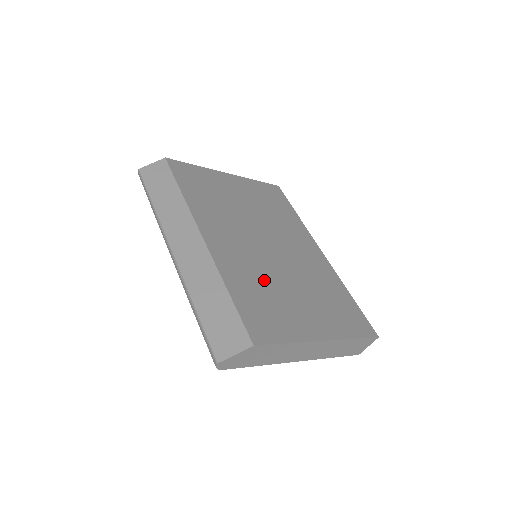
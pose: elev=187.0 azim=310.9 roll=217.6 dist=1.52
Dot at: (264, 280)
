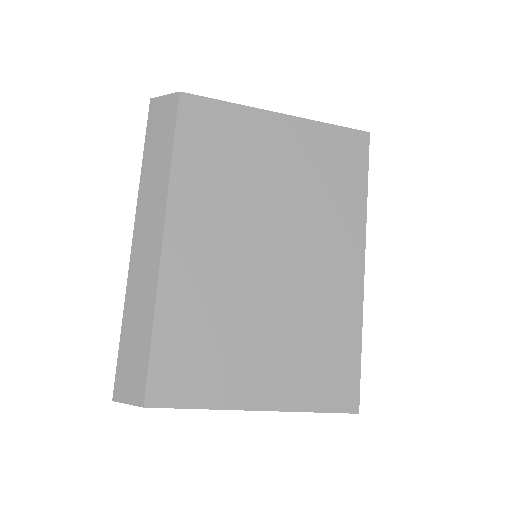
Dot at: (221, 314)
